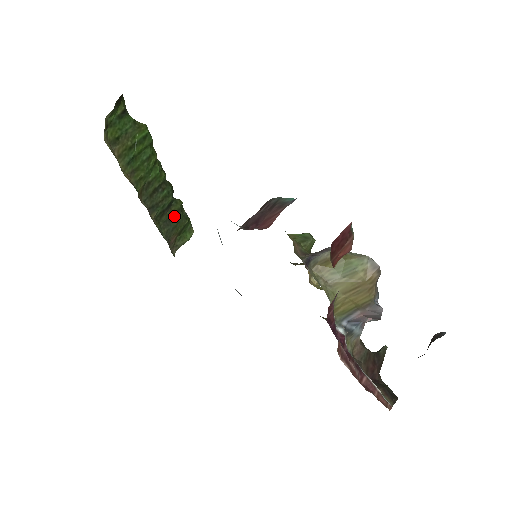
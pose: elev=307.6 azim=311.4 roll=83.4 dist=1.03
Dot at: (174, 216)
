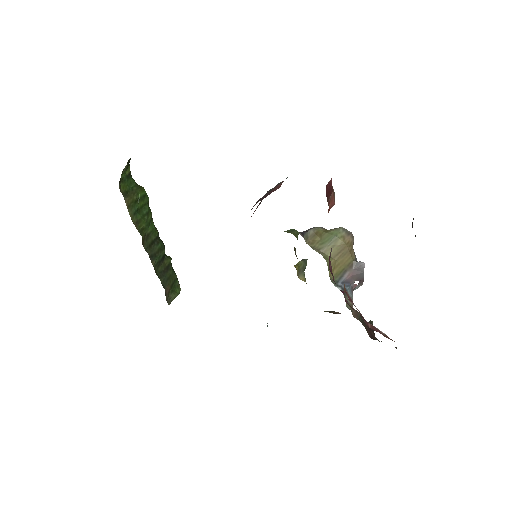
Dot at: (167, 269)
